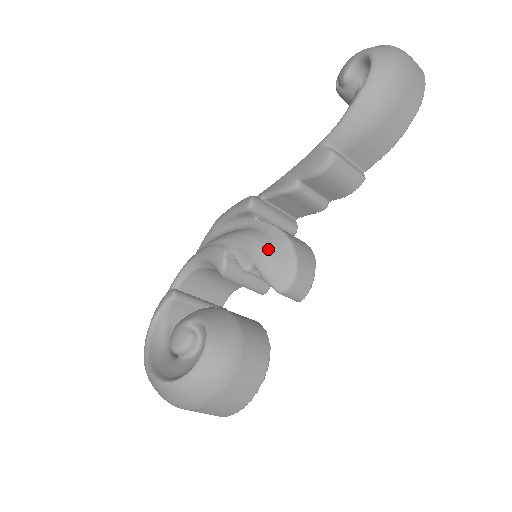
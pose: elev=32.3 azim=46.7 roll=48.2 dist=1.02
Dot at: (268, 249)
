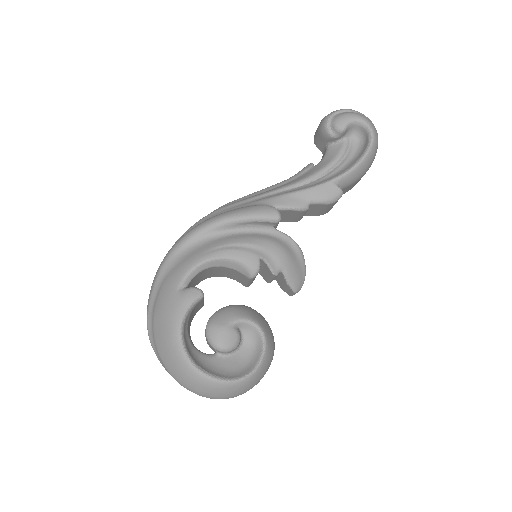
Dot at: (292, 258)
